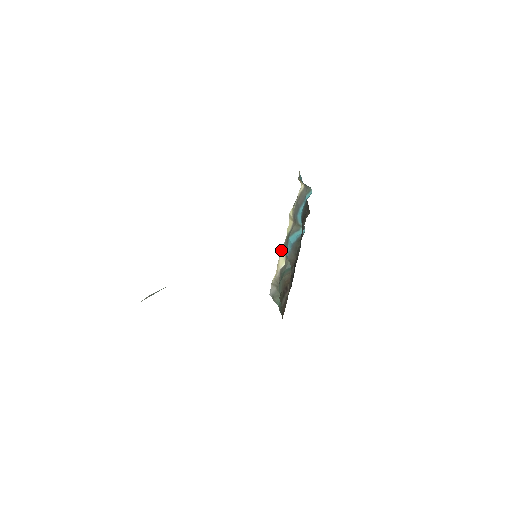
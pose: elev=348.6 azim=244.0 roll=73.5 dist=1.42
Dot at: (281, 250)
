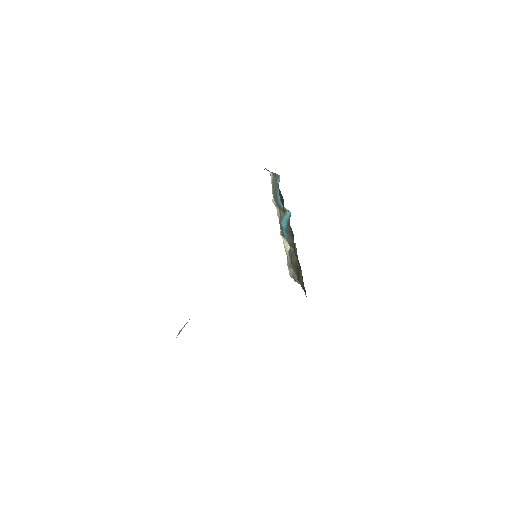
Dot at: (281, 235)
